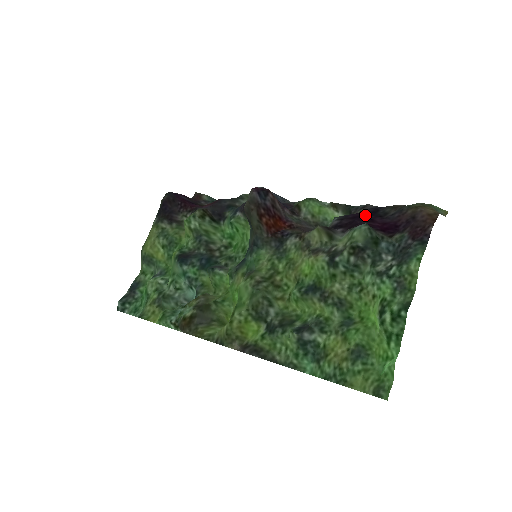
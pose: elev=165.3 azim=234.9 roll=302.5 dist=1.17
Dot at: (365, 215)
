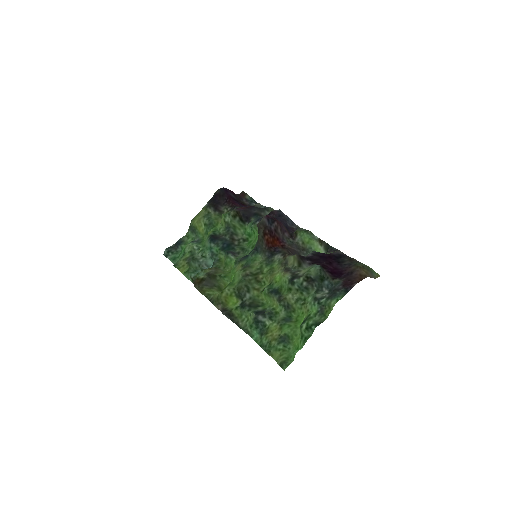
Dot at: (329, 258)
